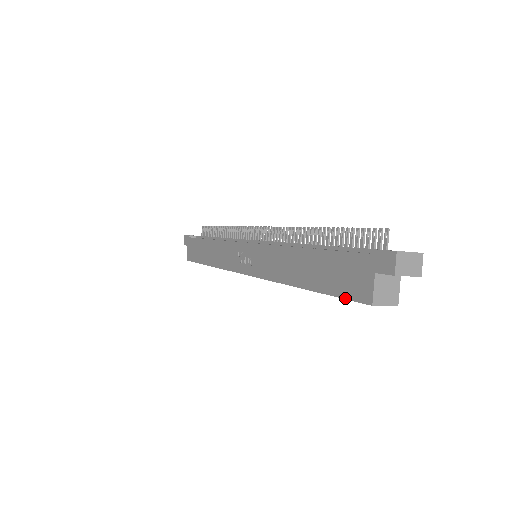
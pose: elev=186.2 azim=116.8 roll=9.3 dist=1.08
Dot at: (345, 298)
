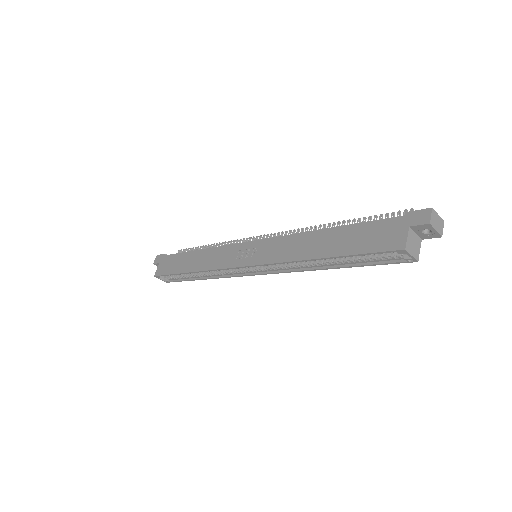
Dot at: (375, 252)
